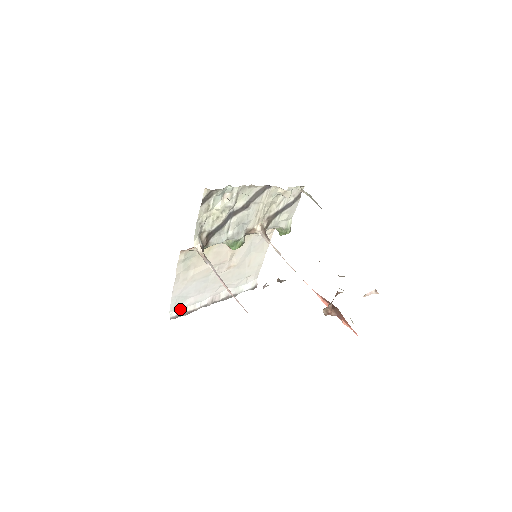
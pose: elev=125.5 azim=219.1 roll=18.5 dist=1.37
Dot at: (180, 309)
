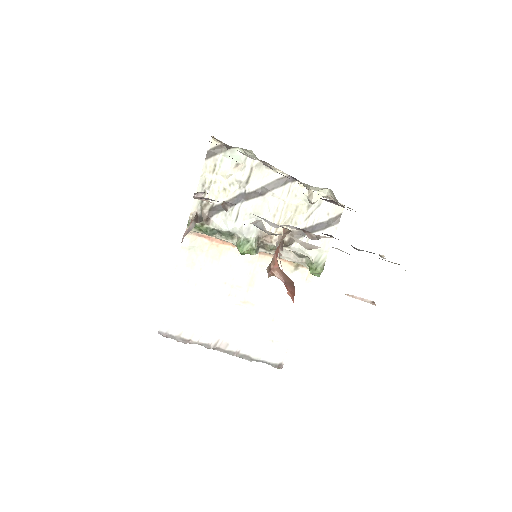
Dot at: (174, 328)
